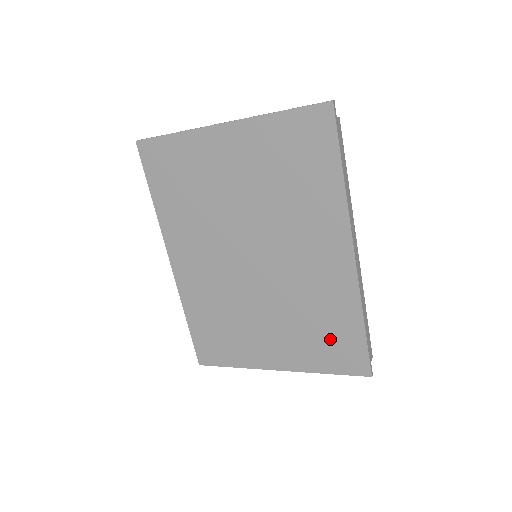
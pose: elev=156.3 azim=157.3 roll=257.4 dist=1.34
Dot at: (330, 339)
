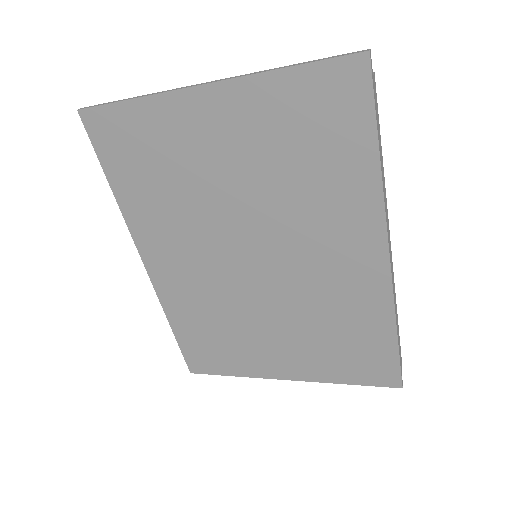
Dot at: (352, 350)
